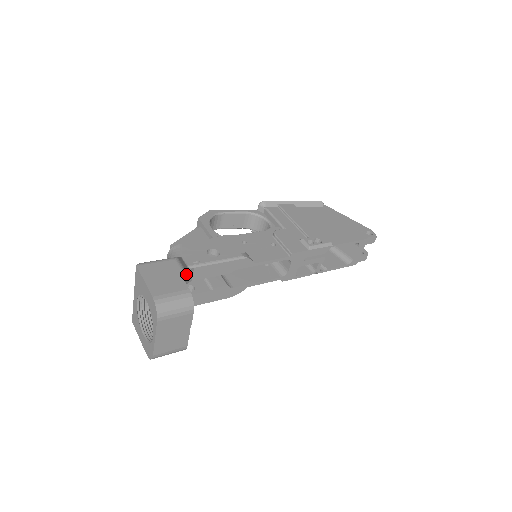
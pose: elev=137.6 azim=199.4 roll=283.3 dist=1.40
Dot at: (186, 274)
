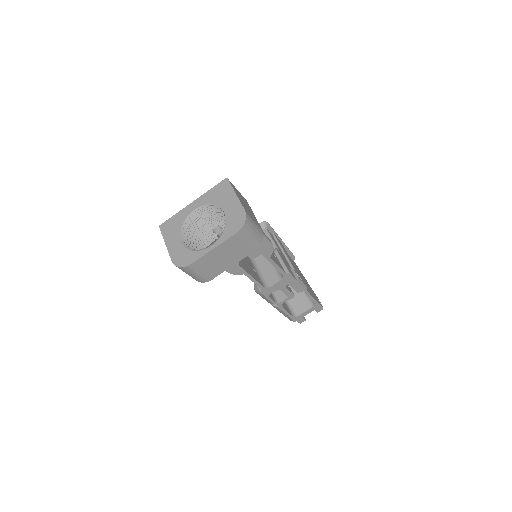
Dot at: occluded
